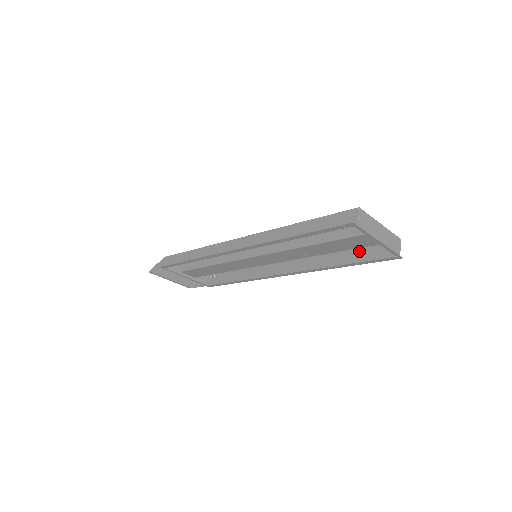
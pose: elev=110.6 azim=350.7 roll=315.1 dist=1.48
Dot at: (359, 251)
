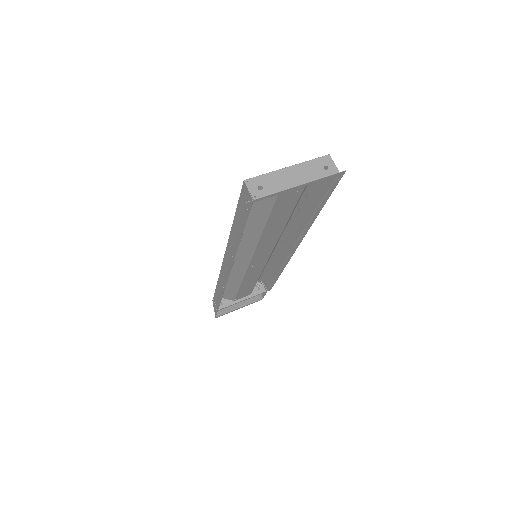
Dot at: (314, 190)
